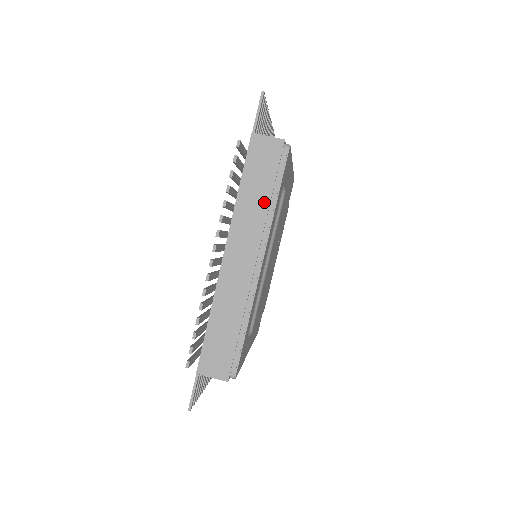
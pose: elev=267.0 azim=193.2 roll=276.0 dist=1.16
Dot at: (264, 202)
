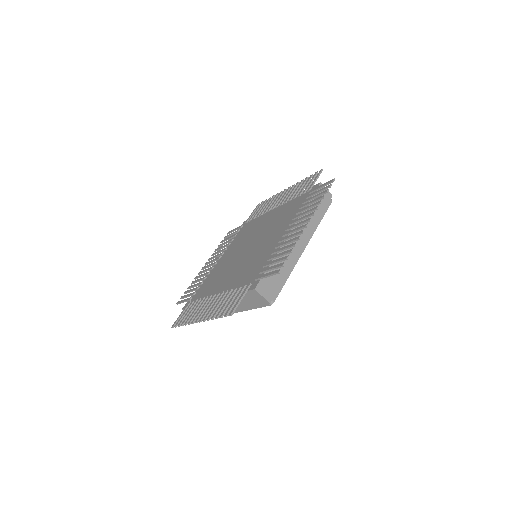
Dot at: (316, 218)
